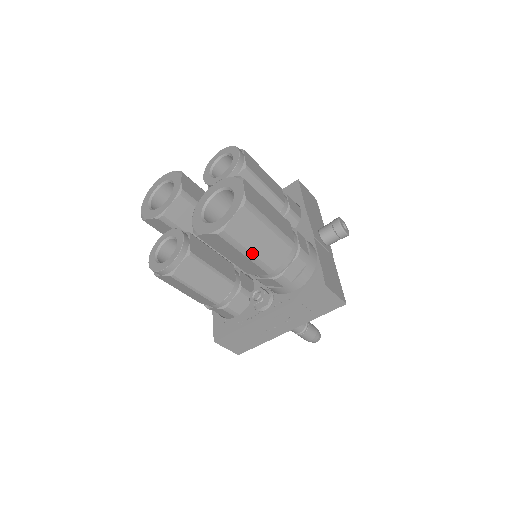
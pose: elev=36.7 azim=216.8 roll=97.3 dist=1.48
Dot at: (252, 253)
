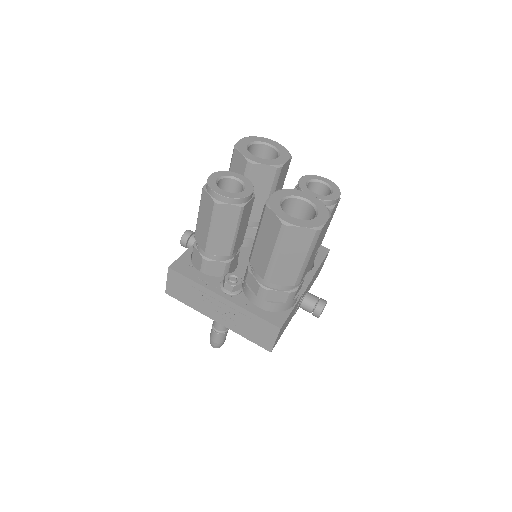
Dot at: (278, 258)
